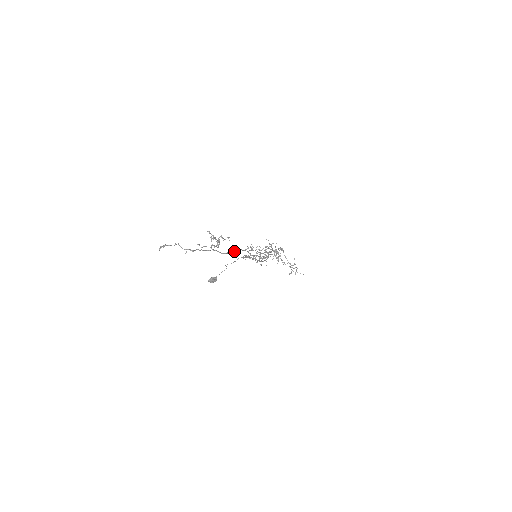
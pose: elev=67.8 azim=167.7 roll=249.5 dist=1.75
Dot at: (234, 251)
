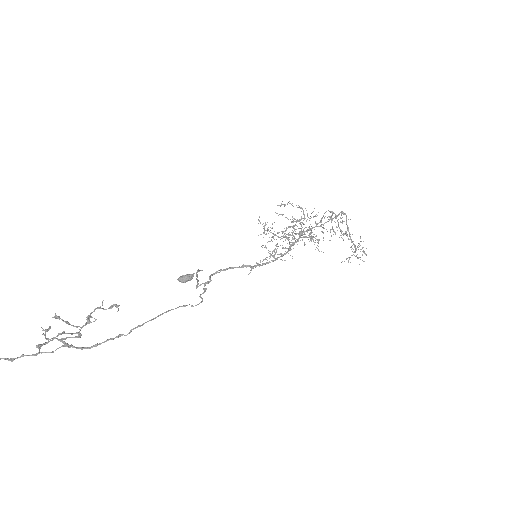
Dot at: (115, 337)
